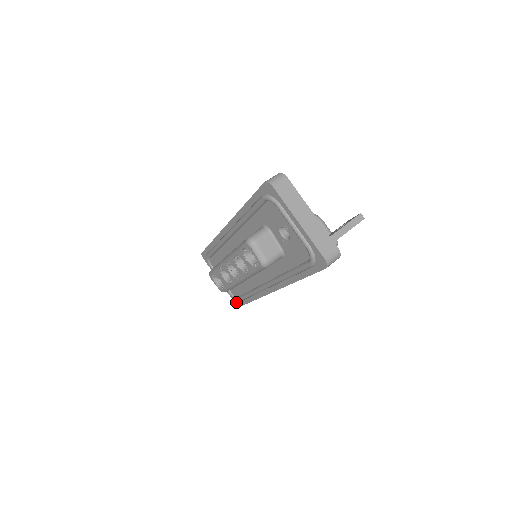
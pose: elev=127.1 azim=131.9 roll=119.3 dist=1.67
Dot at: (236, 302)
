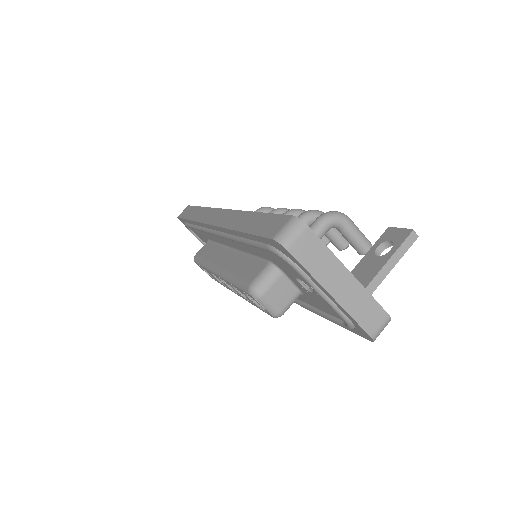
Dot at: occluded
